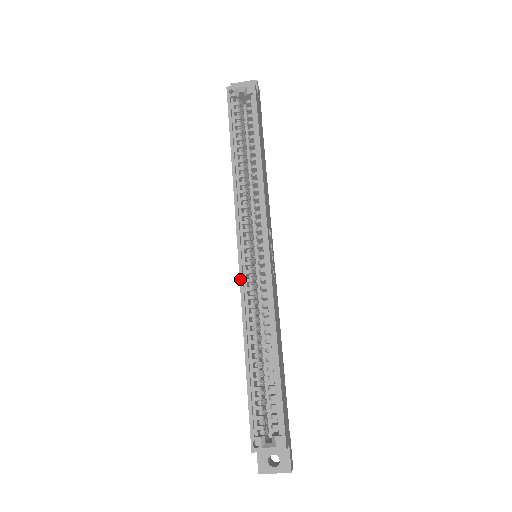
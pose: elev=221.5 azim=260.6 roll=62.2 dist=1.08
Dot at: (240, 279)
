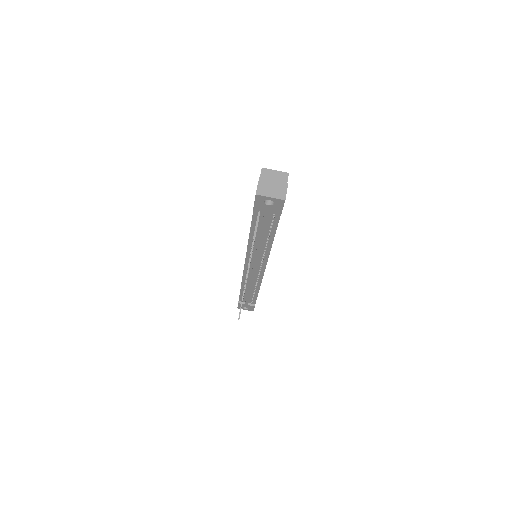
Dot at: occluded
